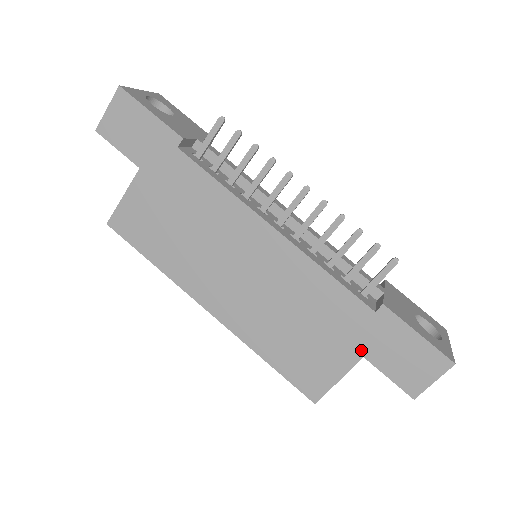
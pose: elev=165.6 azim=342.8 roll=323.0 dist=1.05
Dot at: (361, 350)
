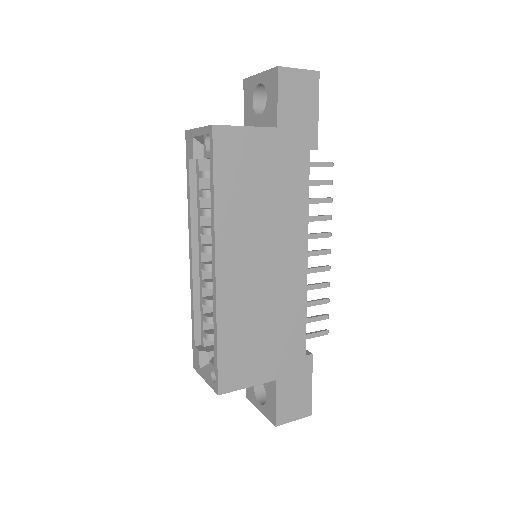
Dot at: (279, 374)
